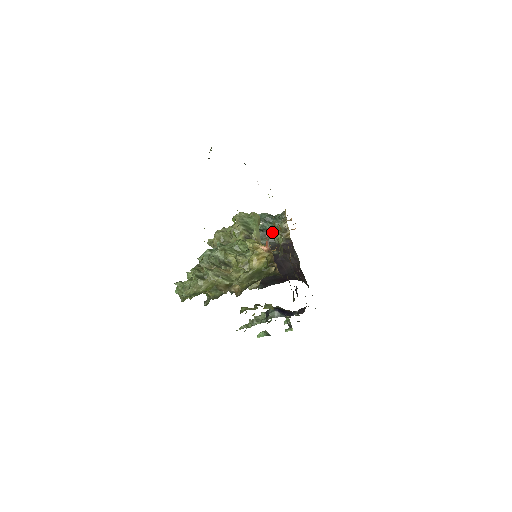
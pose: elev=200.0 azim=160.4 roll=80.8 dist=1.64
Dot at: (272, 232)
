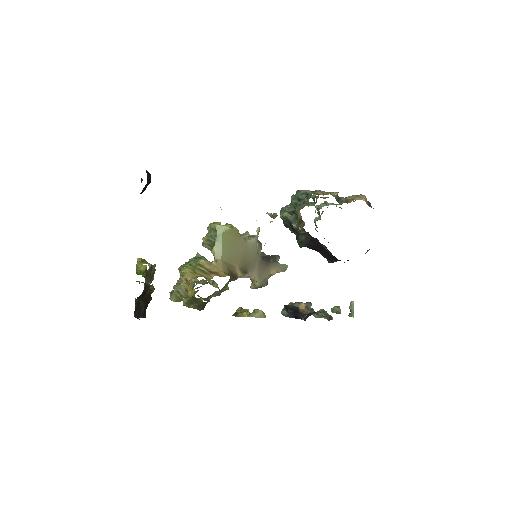
Dot at: (301, 216)
